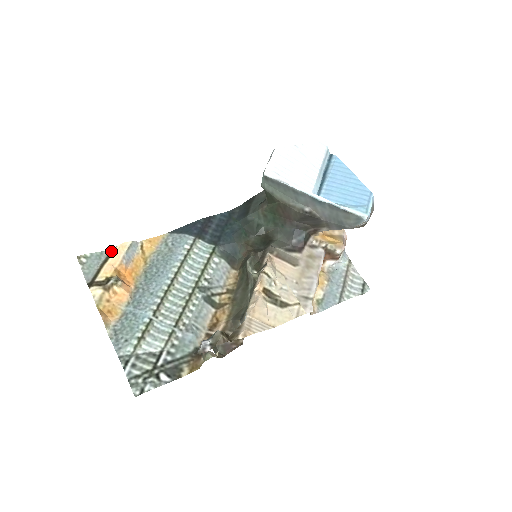
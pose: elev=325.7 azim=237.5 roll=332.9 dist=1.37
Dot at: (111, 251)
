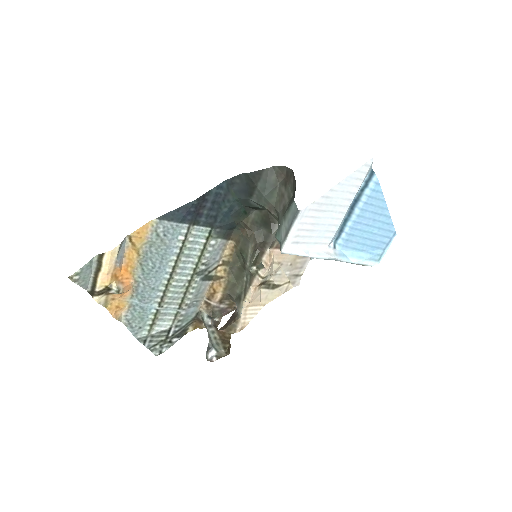
Dot at: (100, 257)
